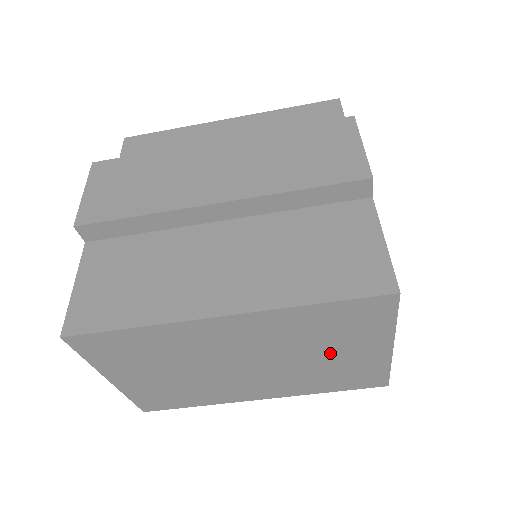
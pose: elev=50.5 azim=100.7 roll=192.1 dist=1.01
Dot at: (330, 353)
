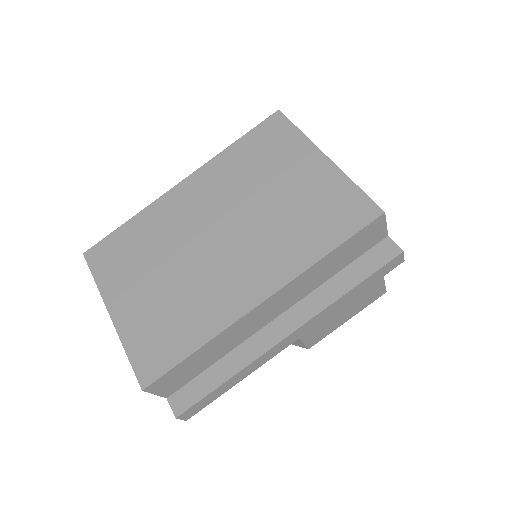
Dot at: (279, 187)
